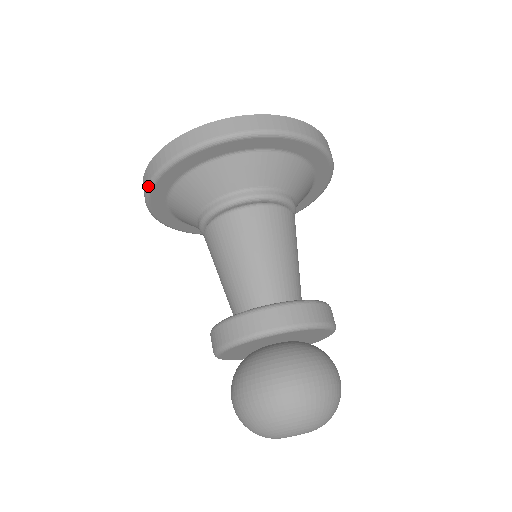
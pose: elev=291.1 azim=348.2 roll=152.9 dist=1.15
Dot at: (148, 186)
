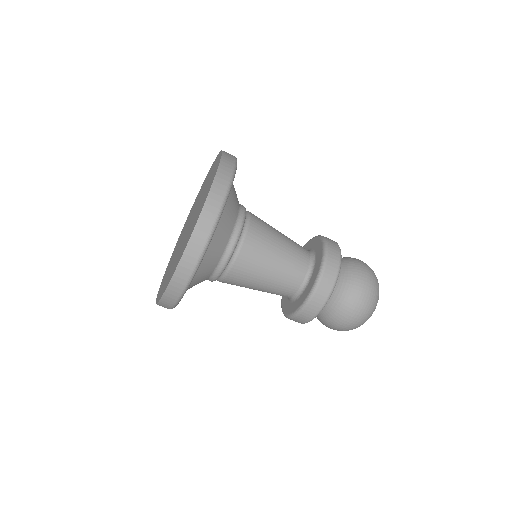
Dot at: (176, 305)
